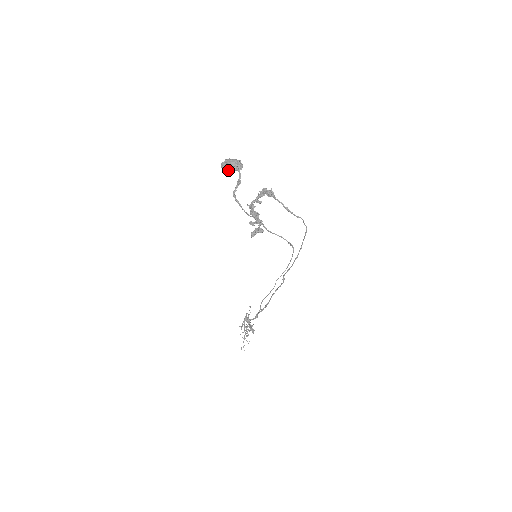
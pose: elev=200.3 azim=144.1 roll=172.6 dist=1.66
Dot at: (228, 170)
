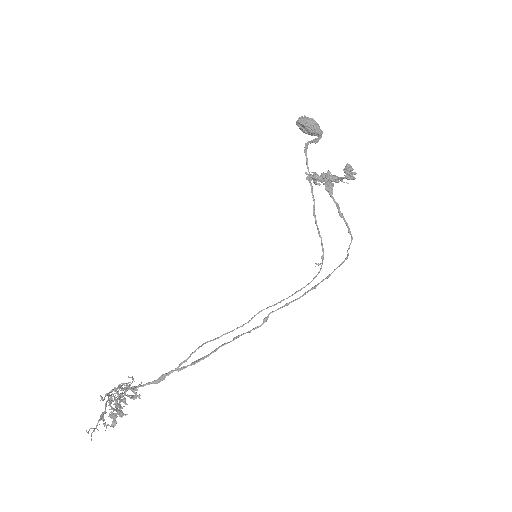
Dot at: (306, 125)
